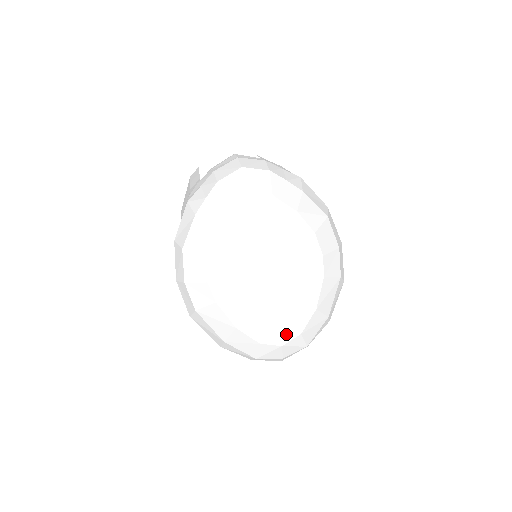
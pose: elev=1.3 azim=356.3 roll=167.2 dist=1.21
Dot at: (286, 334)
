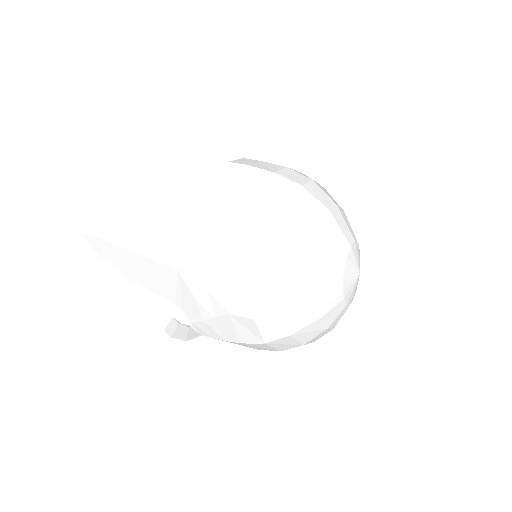
Dot at: occluded
